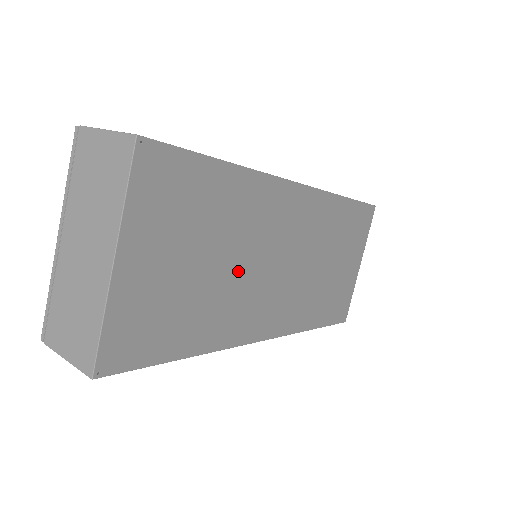
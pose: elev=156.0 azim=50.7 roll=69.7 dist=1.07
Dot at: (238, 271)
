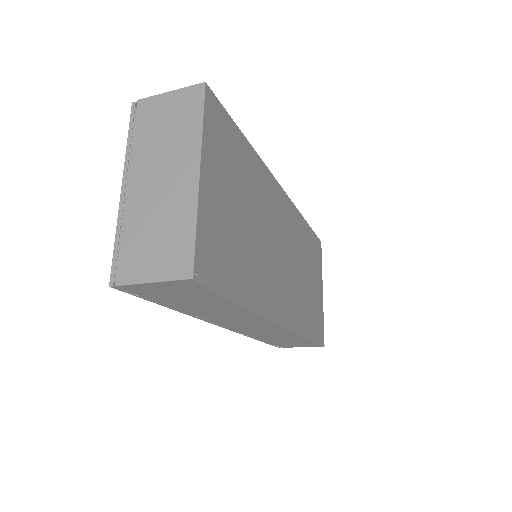
Dot at: (261, 239)
